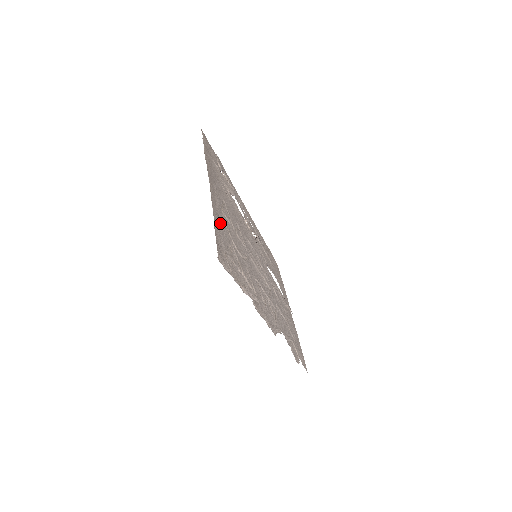
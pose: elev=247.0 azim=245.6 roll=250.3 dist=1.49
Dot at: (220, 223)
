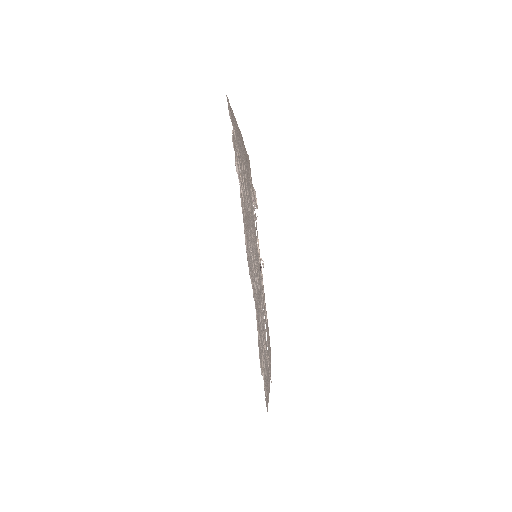
Dot at: (238, 138)
